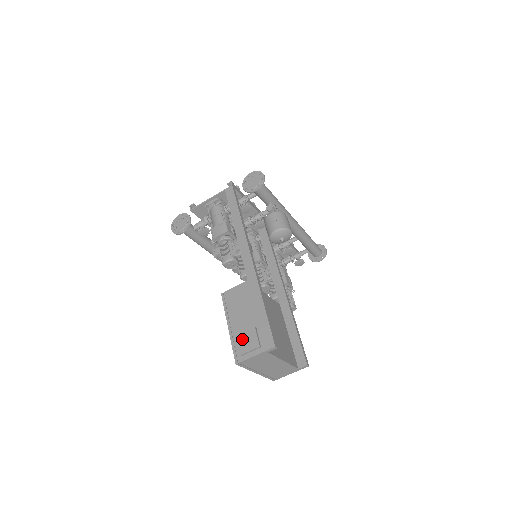
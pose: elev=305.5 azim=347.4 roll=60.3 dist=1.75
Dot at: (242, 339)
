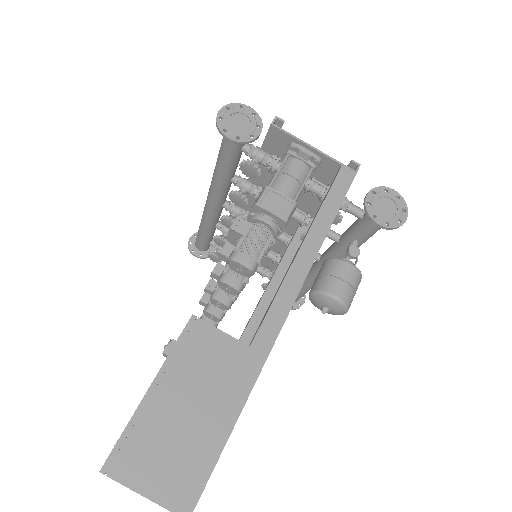
Dot at: (153, 443)
